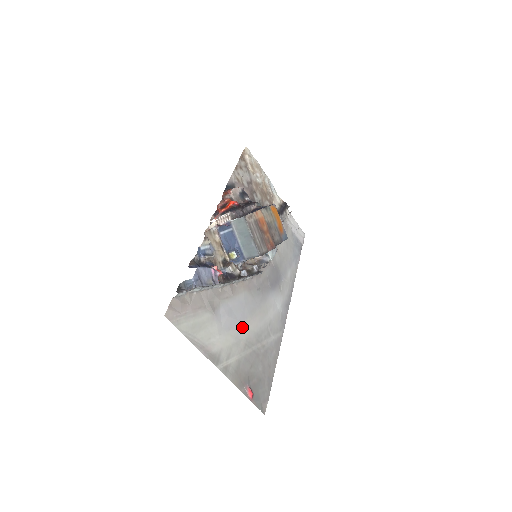
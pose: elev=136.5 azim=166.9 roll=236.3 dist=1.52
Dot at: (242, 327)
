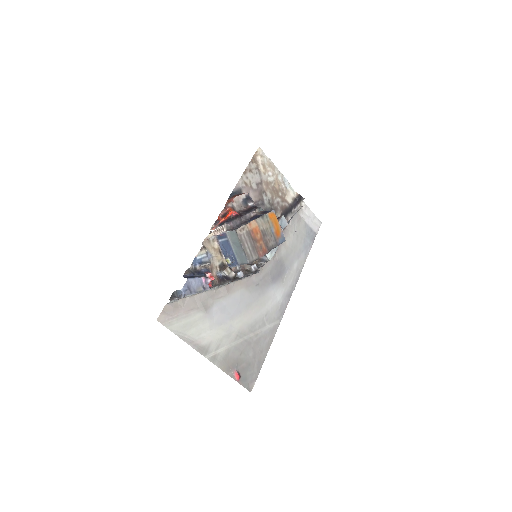
Dot at: (235, 321)
